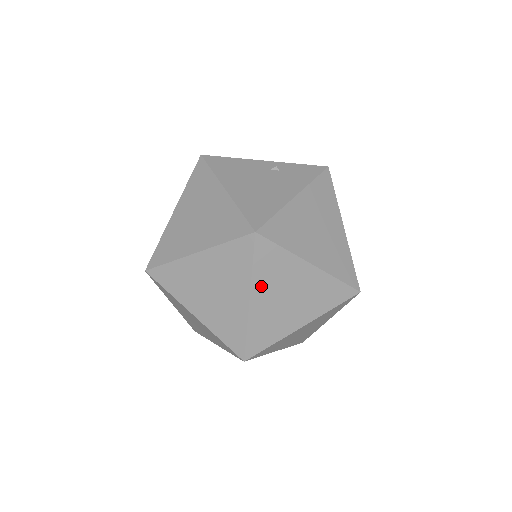
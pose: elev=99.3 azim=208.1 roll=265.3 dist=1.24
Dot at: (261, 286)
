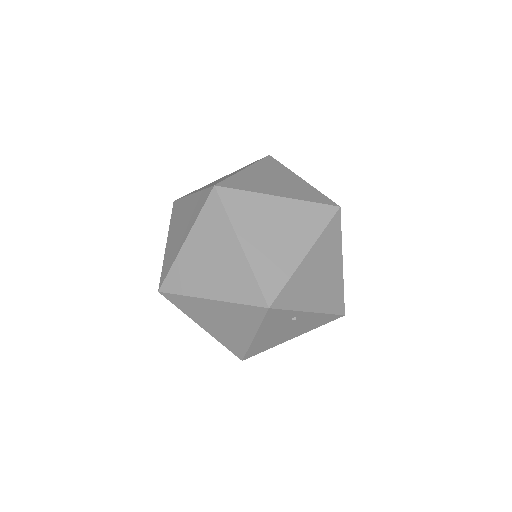
Dot at: occluded
